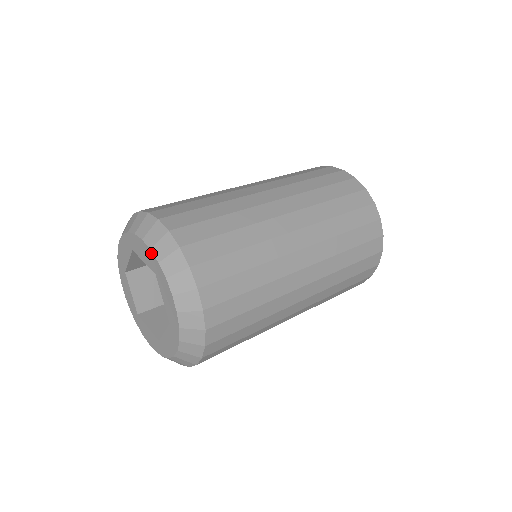
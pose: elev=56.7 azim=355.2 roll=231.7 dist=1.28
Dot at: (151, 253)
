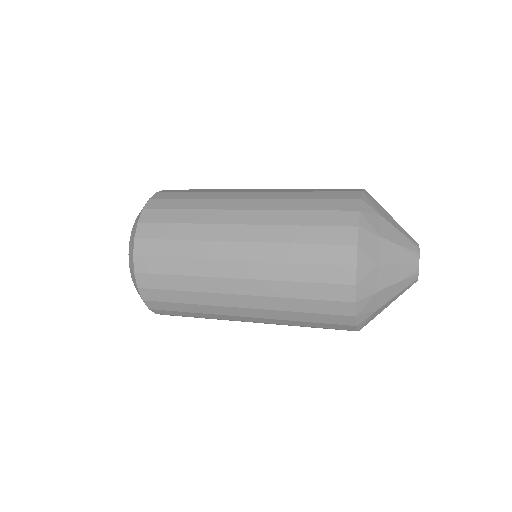
Dot at: occluded
